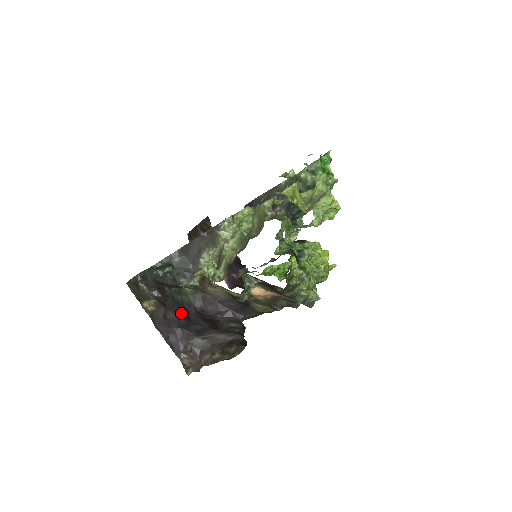
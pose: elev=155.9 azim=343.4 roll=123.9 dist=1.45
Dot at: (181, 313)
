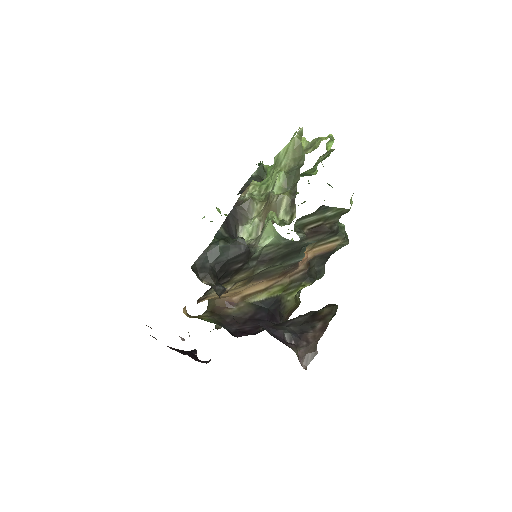
Dot at: occluded
